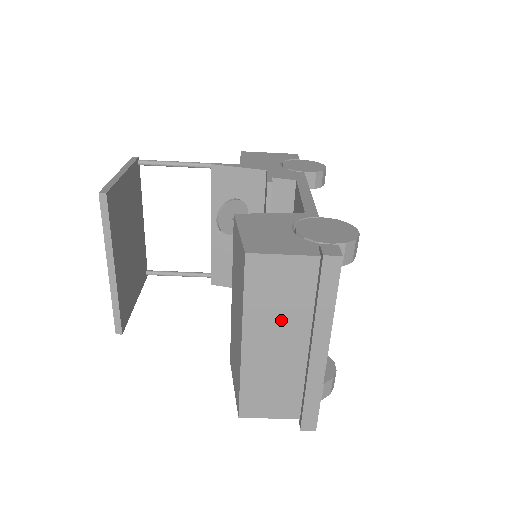
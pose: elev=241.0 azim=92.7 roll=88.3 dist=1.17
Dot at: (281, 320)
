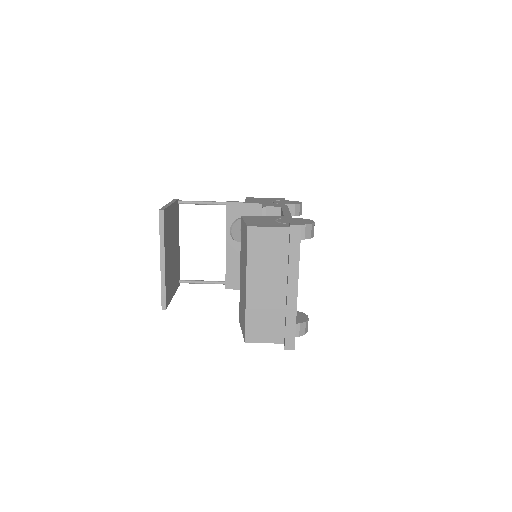
Dot at: (269, 269)
